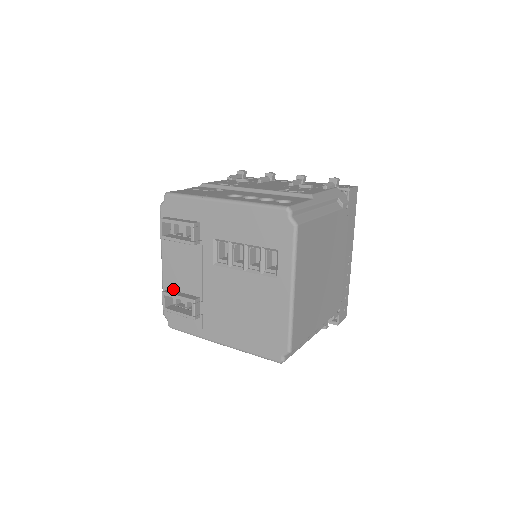
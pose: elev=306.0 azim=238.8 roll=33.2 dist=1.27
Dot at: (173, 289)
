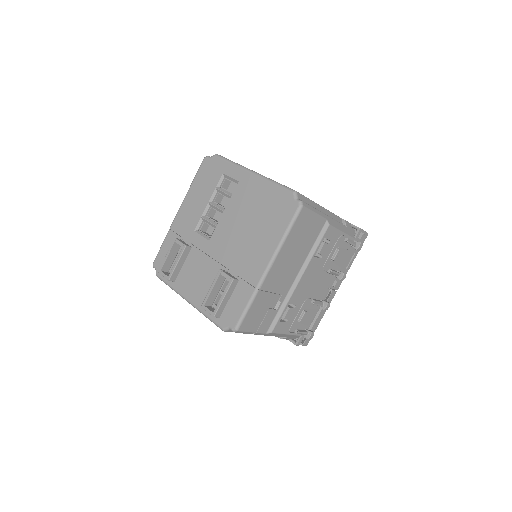
Dot at: occluded
